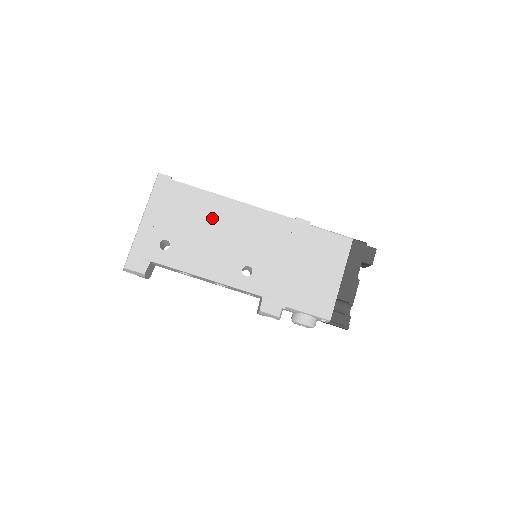
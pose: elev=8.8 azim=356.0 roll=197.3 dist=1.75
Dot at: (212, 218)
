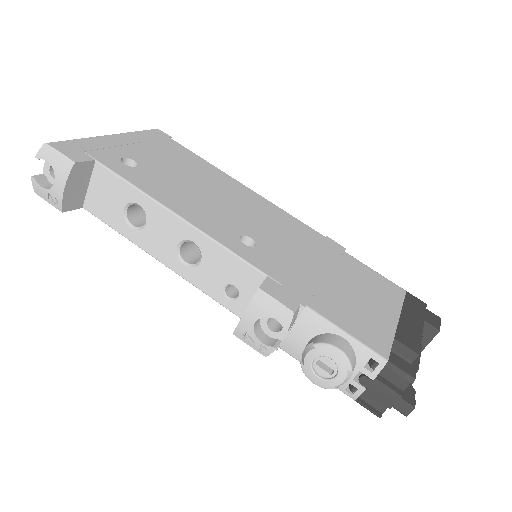
Dot at: (211, 181)
